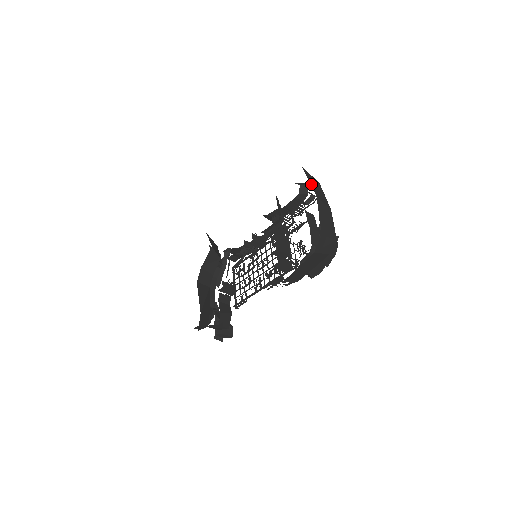
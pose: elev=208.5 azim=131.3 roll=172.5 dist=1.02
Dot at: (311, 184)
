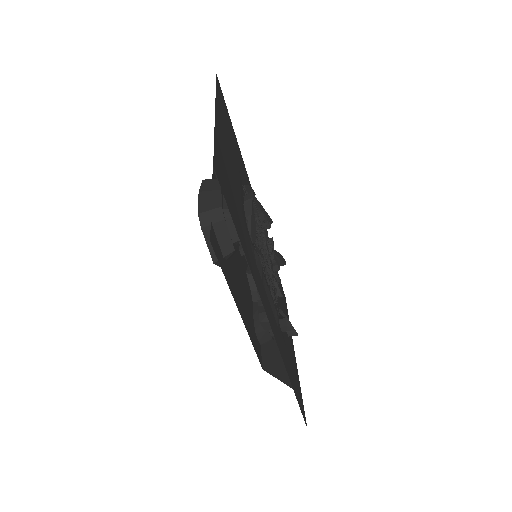
Dot at: (202, 186)
